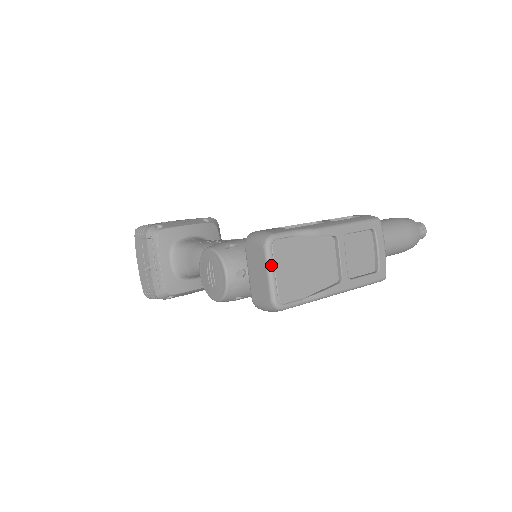
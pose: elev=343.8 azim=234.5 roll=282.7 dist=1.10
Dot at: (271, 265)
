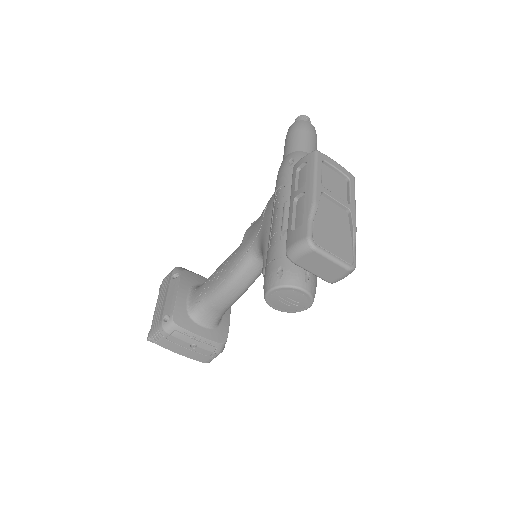
Dot at: (328, 254)
